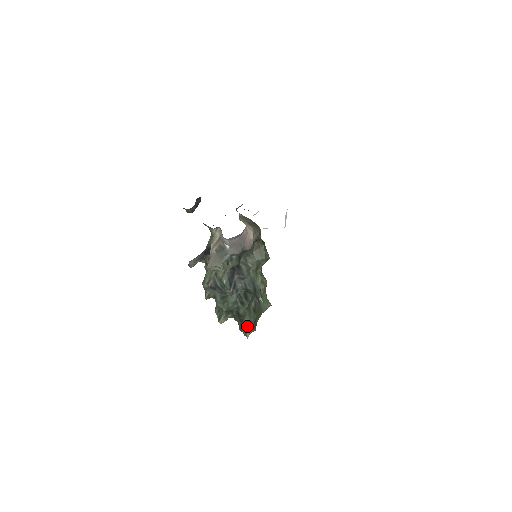
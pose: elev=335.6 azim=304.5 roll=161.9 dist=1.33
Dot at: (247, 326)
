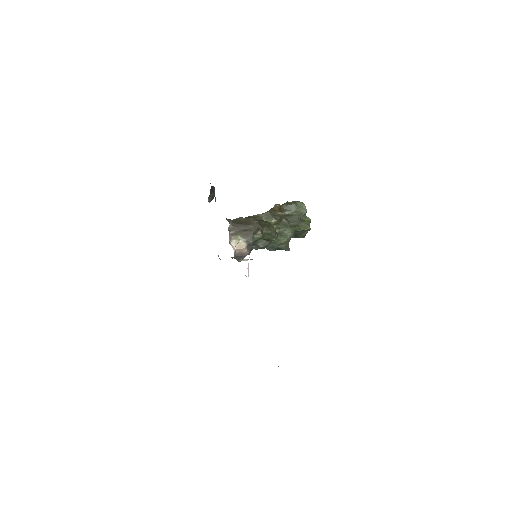
Dot at: occluded
